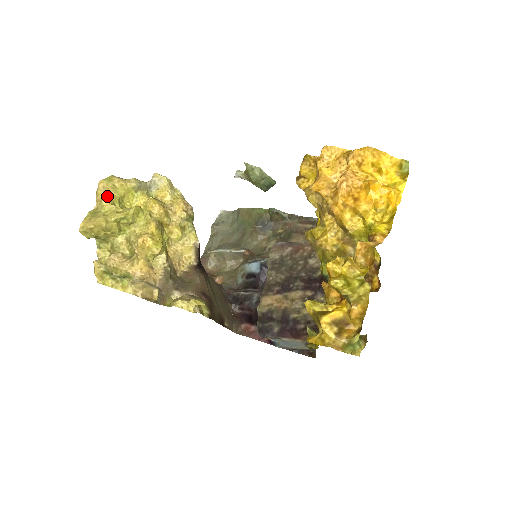
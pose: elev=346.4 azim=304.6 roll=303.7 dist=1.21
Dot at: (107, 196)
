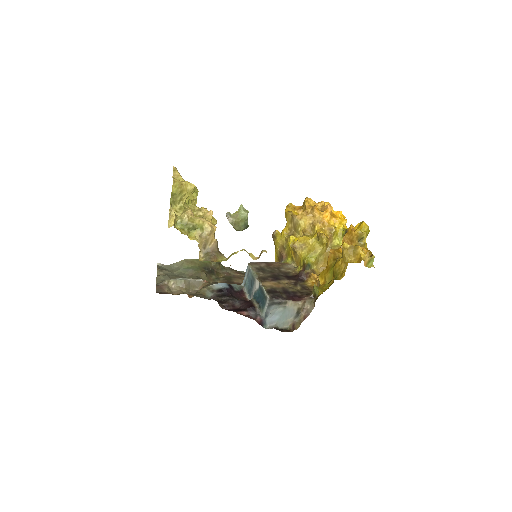
Dot at: occluded
